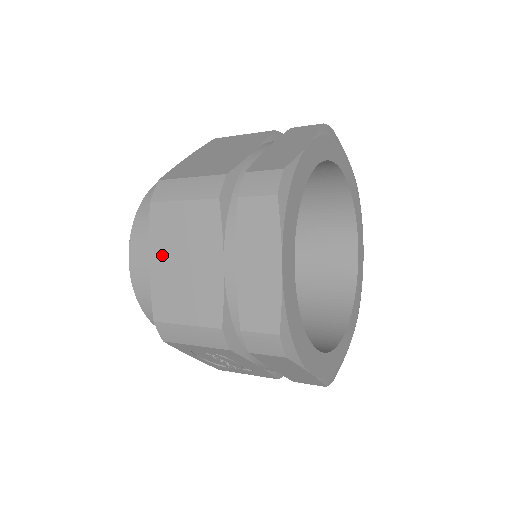
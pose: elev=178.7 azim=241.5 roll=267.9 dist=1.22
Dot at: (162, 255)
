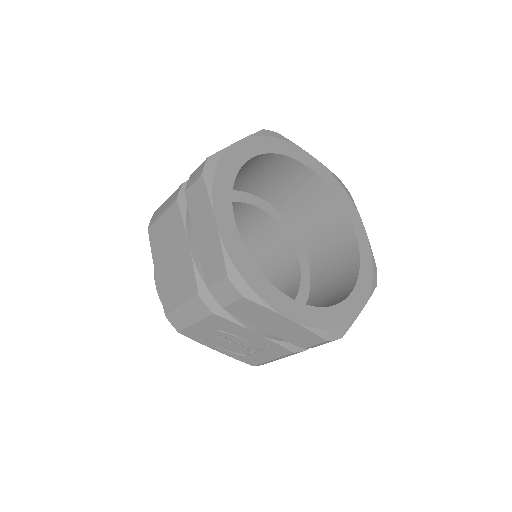
Dot at: (160, 261)
